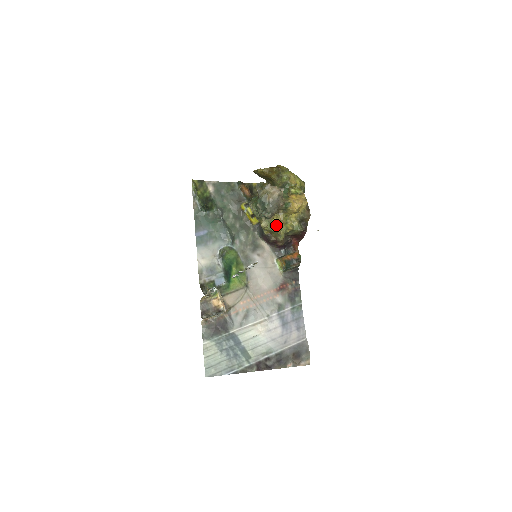
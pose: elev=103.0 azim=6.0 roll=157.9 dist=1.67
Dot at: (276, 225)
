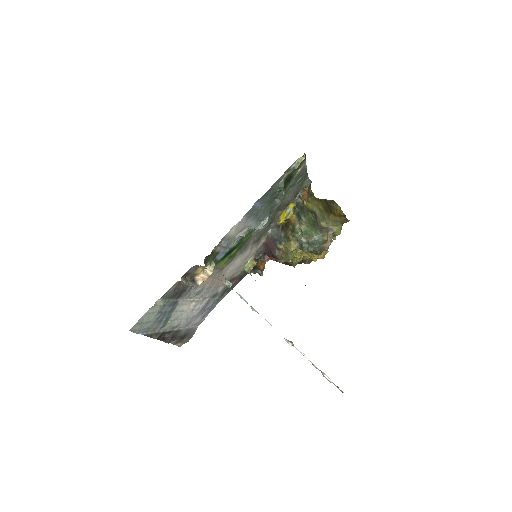
Dot at: (295, 254)
